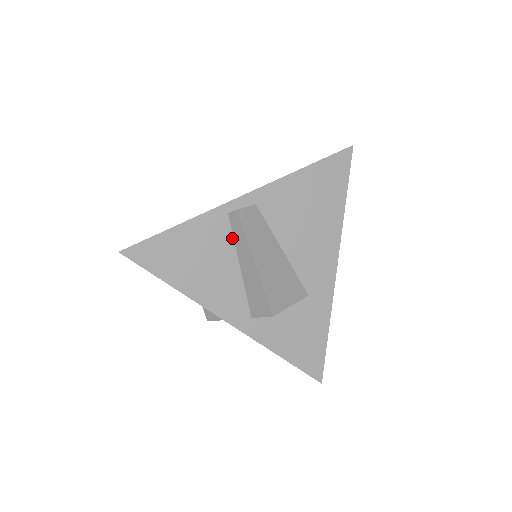
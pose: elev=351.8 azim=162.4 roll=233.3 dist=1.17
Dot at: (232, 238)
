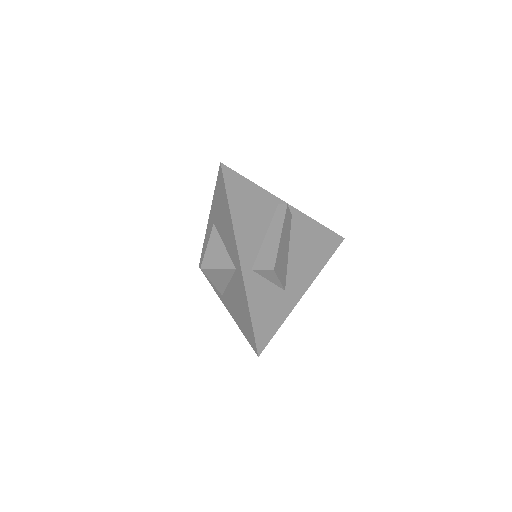
Dot at: (272, 218)
